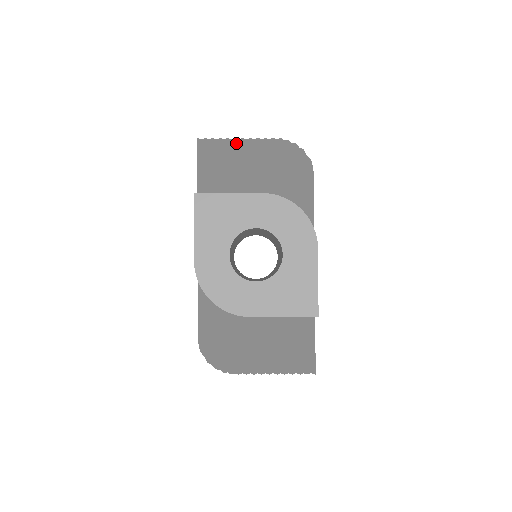
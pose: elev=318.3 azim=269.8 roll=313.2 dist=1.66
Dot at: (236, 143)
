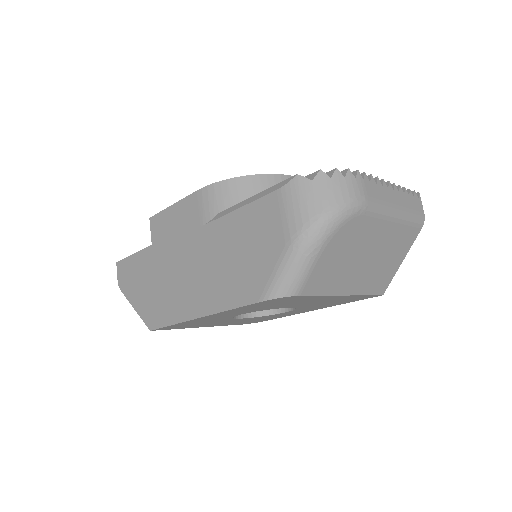
Dot at: occluded
